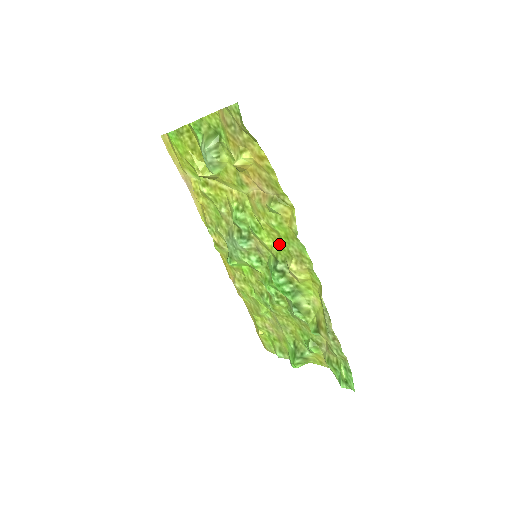
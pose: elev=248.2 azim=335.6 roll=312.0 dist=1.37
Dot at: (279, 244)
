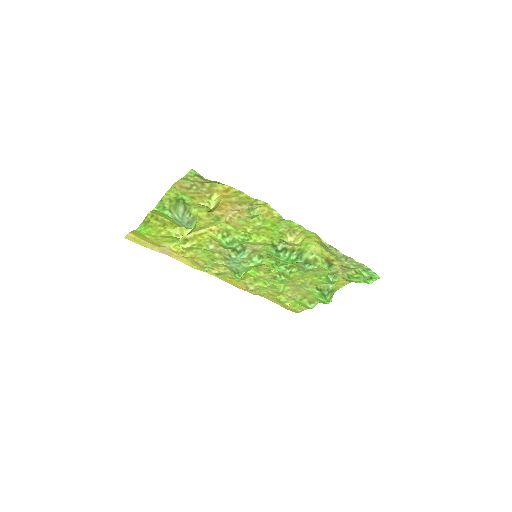
Dot at: (269, 234)
